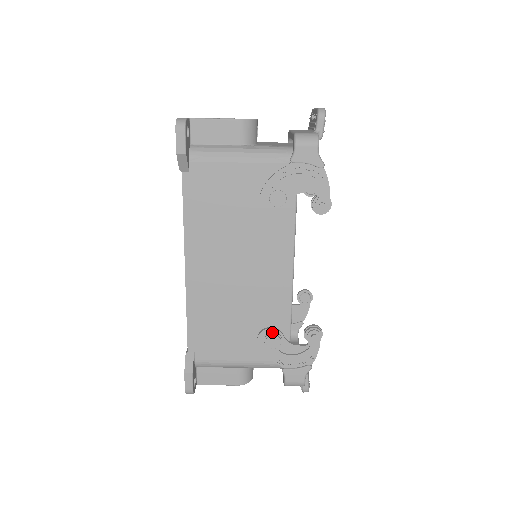
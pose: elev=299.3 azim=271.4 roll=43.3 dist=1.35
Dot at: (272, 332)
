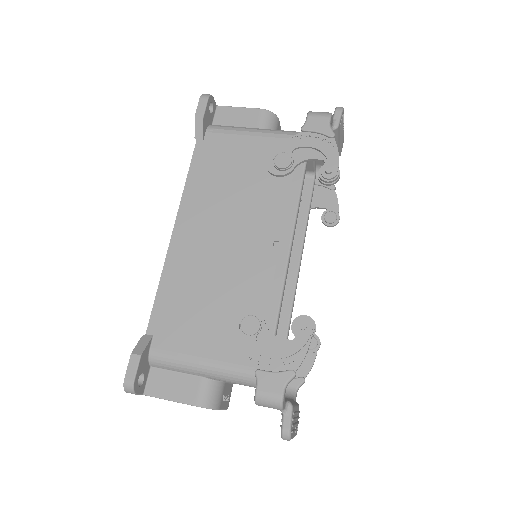
Dot at: (251, 313)
